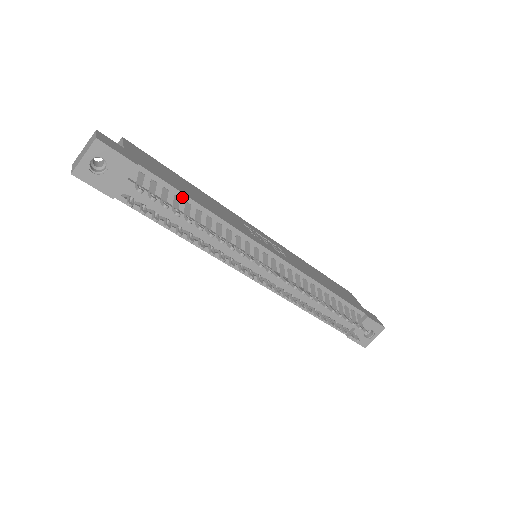
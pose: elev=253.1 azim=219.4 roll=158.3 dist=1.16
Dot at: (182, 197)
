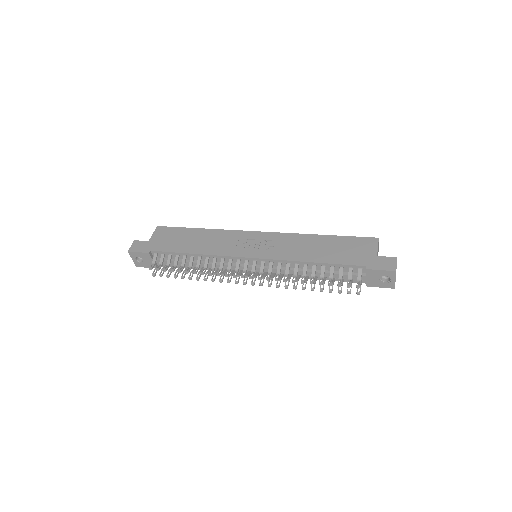
Dot at: (180, 254)
